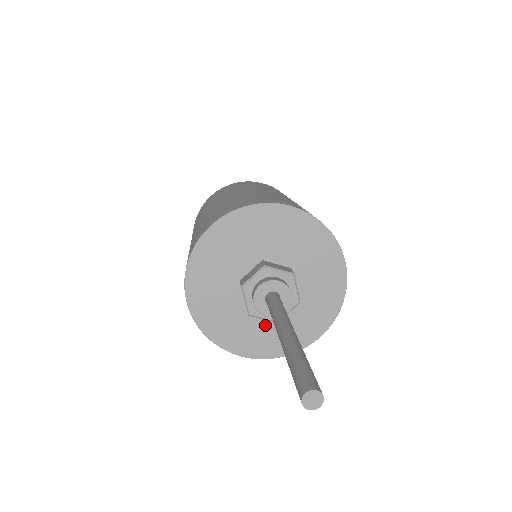
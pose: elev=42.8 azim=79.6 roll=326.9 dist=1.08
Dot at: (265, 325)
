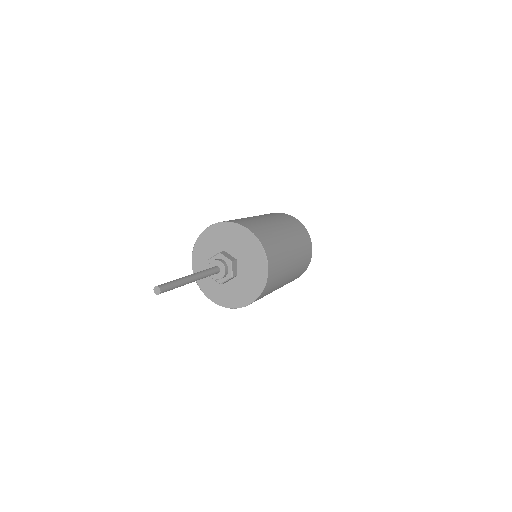
Dot at: (243, 283)
